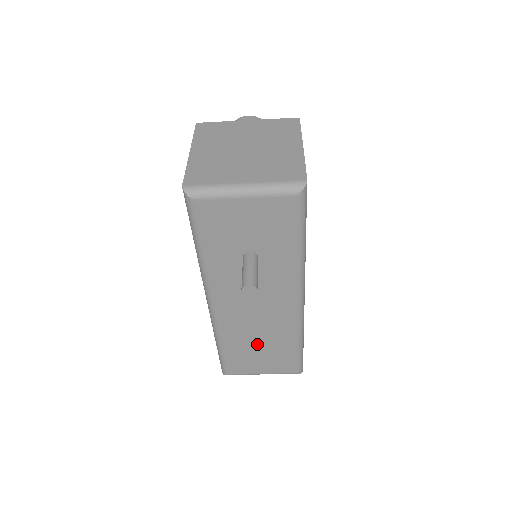
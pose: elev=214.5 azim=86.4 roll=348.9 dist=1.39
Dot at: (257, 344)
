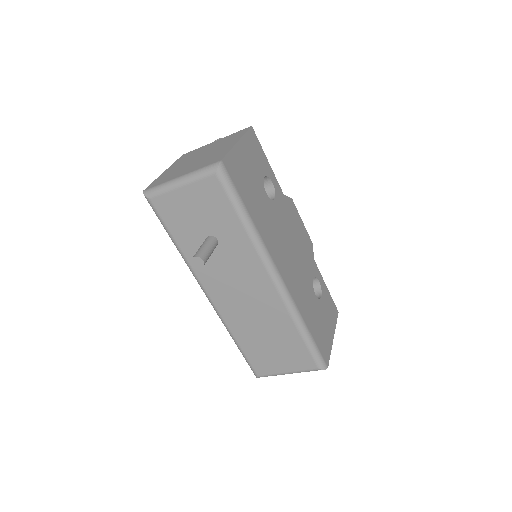
Dot at: (264, 336)
